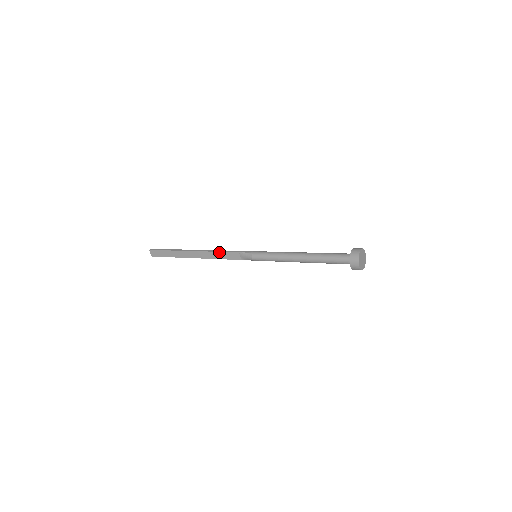
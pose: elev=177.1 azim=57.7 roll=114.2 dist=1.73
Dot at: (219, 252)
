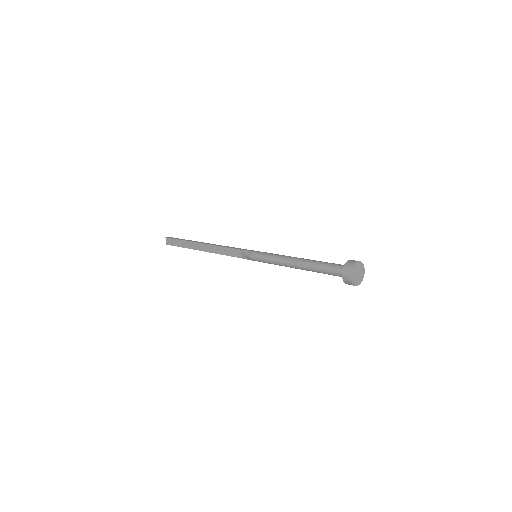
Dot at: (223, 247)
